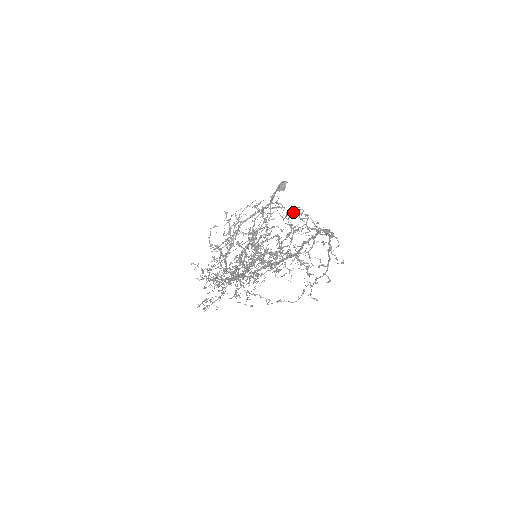
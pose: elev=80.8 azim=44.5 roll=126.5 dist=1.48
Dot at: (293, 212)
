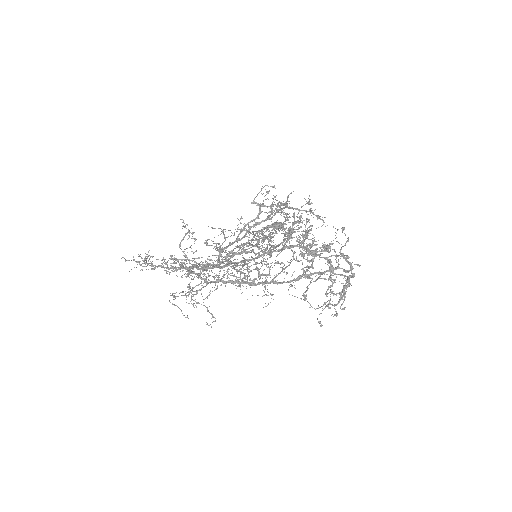
Dot at: (344, 227)
